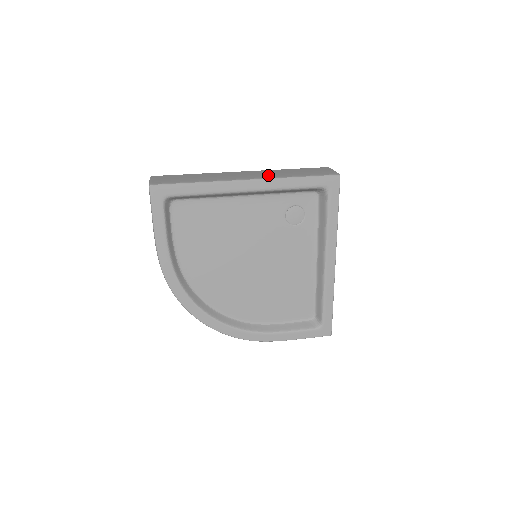
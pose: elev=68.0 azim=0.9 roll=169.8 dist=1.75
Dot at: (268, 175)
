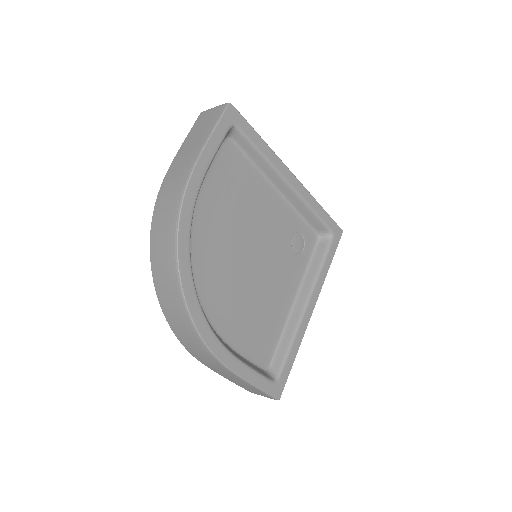
Dot at: occluded
